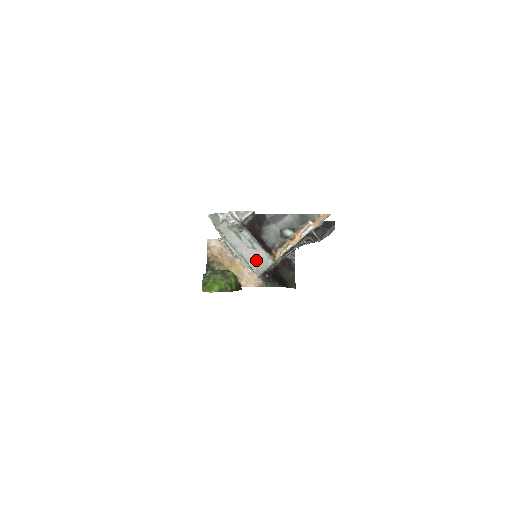
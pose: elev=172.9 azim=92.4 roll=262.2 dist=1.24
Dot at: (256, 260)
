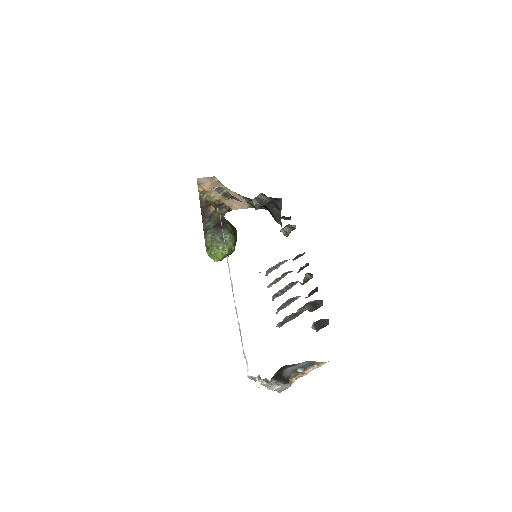
Dot at: (279, 388)
